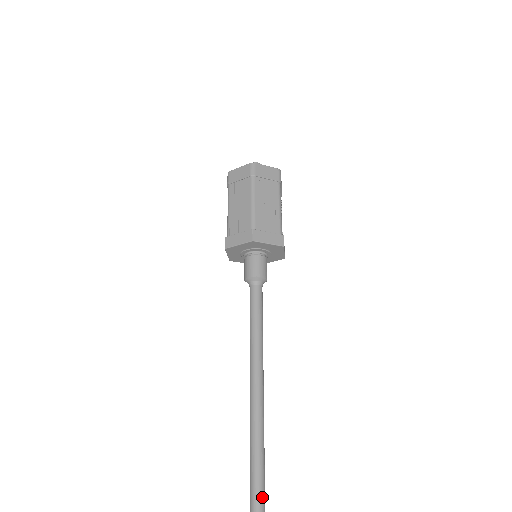
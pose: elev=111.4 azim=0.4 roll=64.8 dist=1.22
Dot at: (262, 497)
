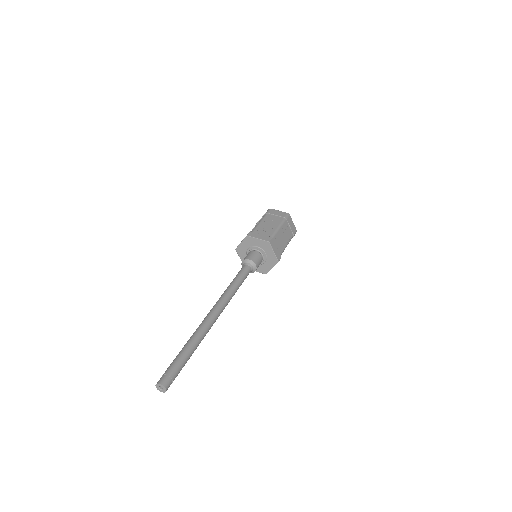
Dot at: (179, 360)
